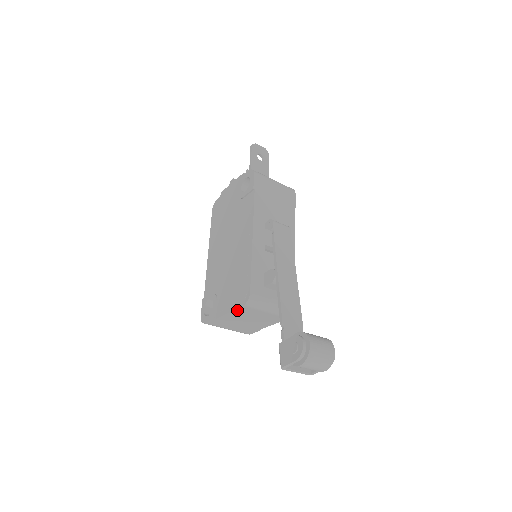
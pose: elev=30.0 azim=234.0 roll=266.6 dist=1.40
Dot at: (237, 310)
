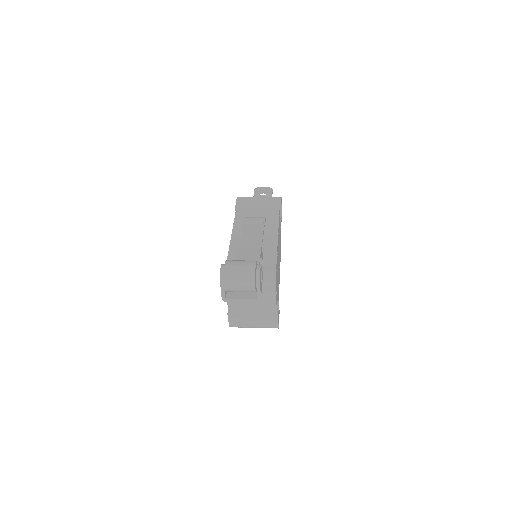
Dot at: occluded
